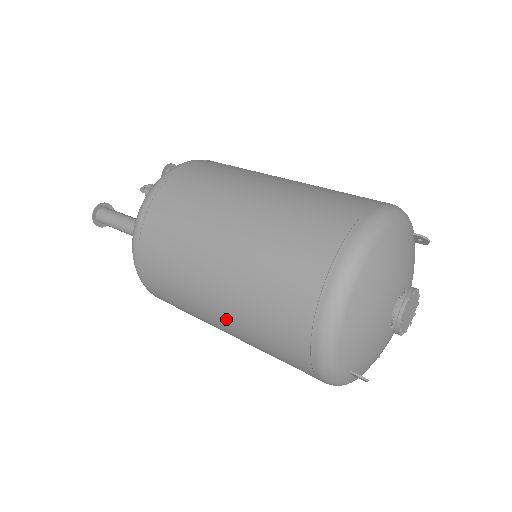
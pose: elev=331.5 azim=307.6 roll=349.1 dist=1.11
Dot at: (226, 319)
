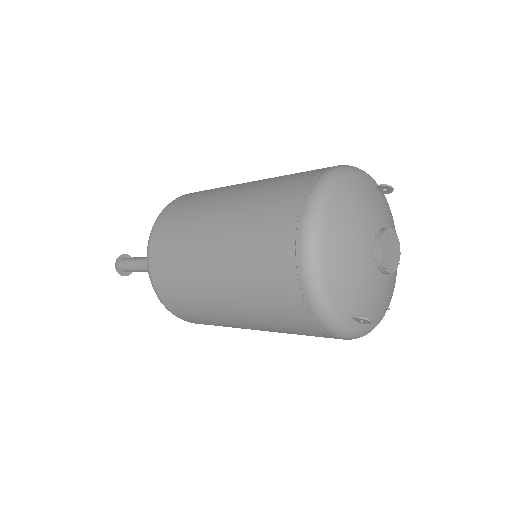
Dot at: (236, 308)
